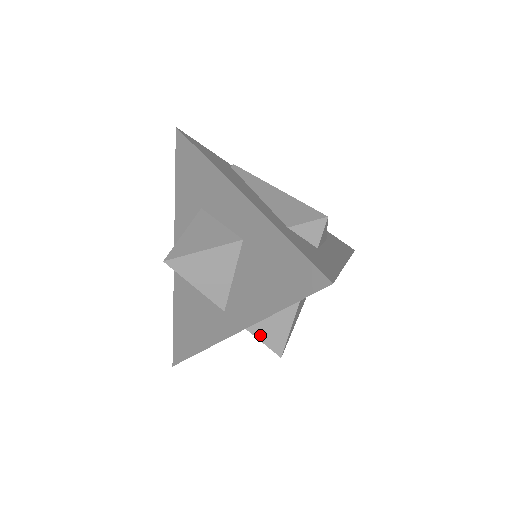
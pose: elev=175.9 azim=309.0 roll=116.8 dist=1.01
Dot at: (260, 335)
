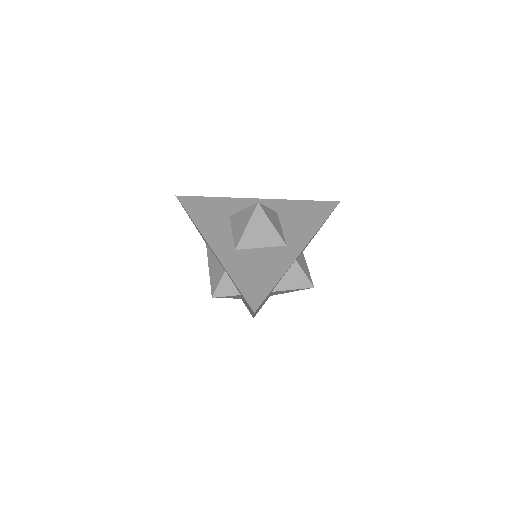
Dot at: (302, 268)
